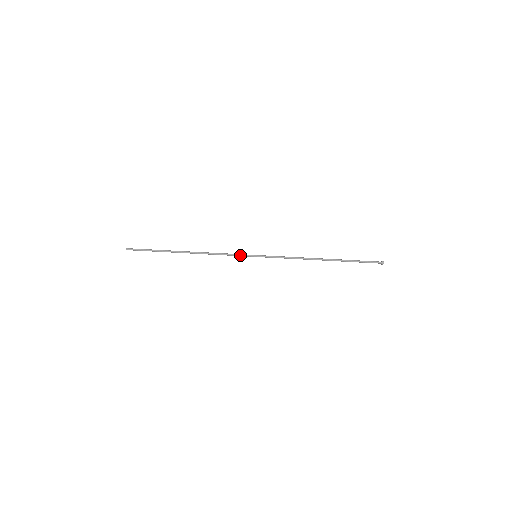
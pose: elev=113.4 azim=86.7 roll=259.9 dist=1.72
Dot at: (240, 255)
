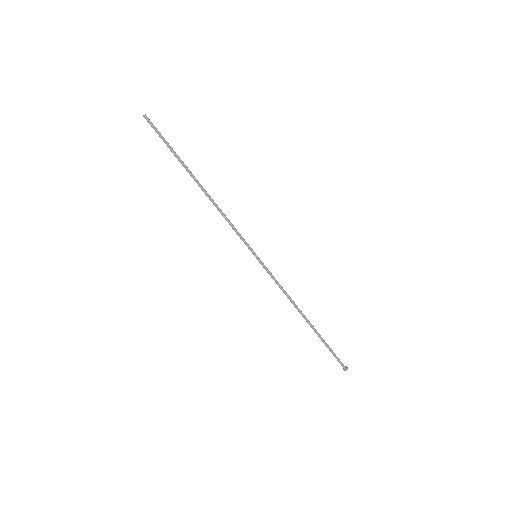
Dot at: (243, 241)
